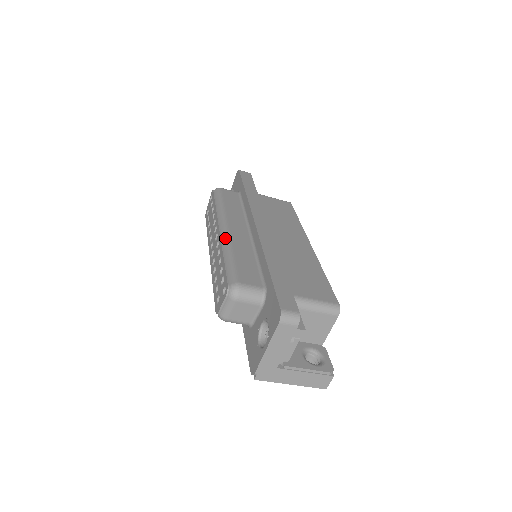
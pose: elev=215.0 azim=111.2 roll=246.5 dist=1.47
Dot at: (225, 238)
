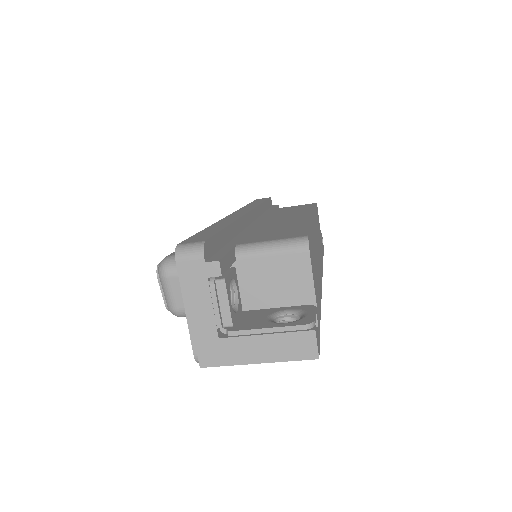
Dot at: occluded
